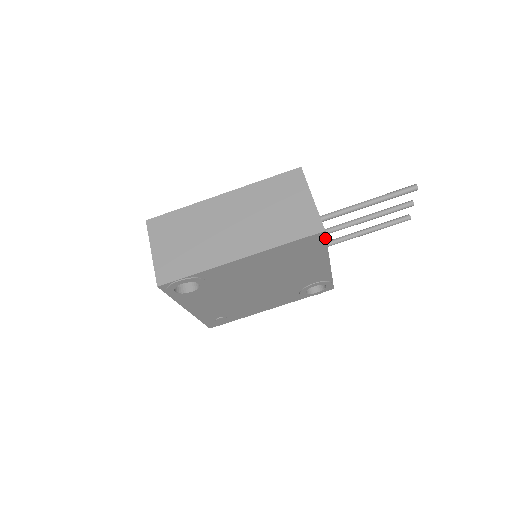
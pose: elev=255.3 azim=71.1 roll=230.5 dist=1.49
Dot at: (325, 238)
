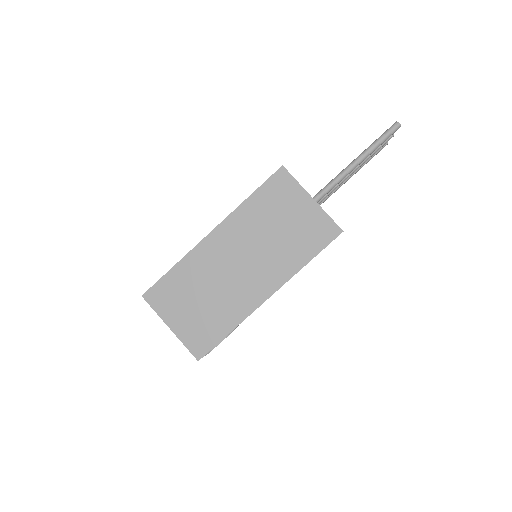
Dot at: occluded
